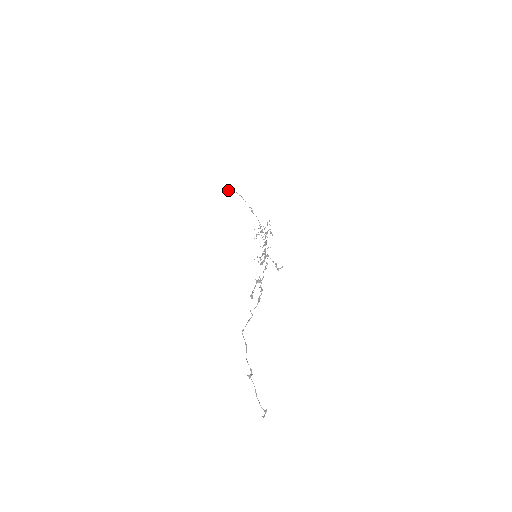
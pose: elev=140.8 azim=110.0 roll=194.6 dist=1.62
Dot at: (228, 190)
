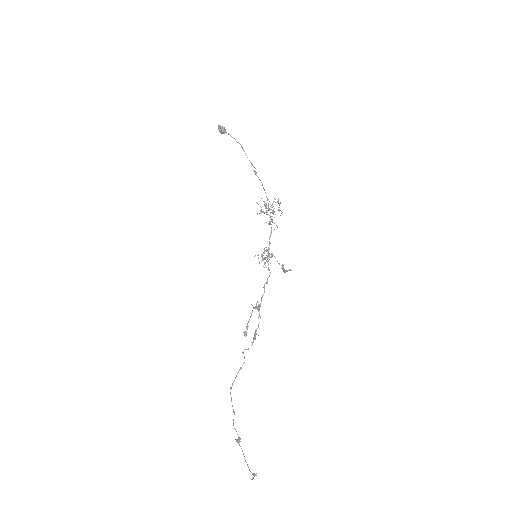
Dot at: (222, 132)
